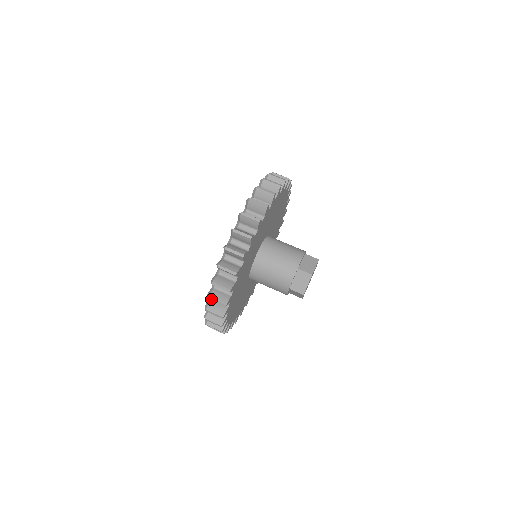
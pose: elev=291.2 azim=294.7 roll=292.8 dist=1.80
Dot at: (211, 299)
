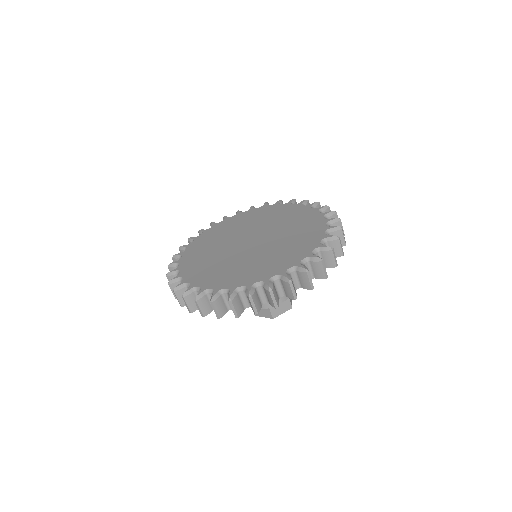
Dot at: (180, 251)
